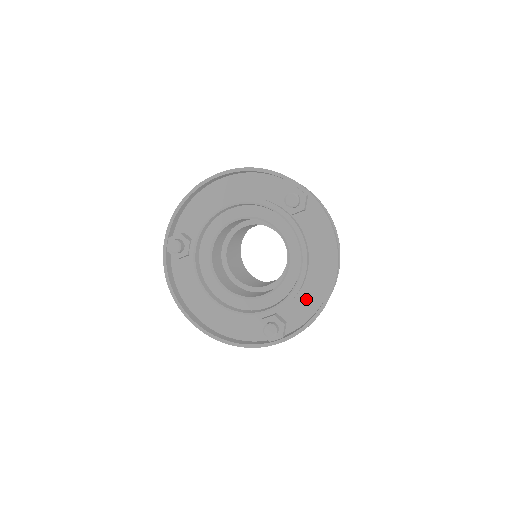
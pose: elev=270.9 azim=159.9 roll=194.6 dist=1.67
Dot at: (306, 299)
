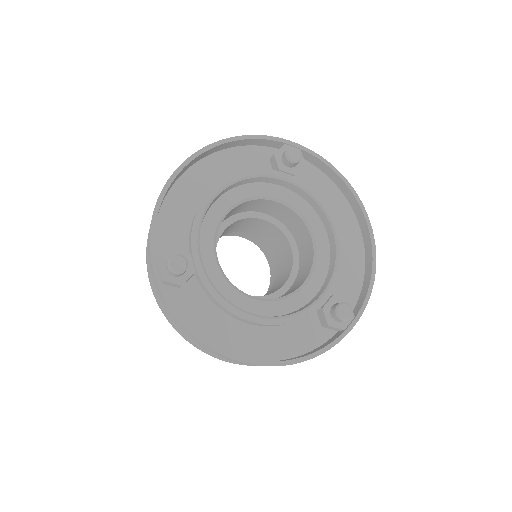
Dot at: (348, 265)
